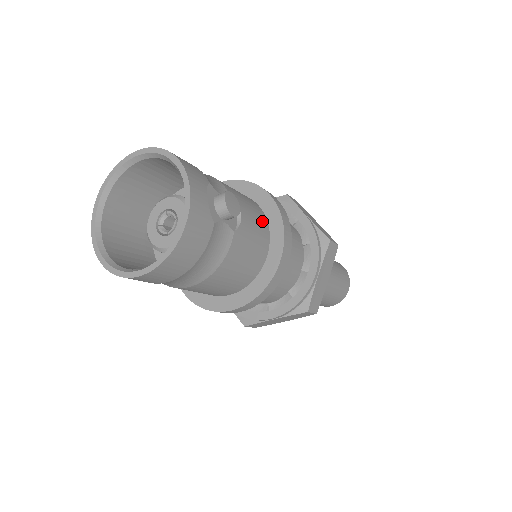
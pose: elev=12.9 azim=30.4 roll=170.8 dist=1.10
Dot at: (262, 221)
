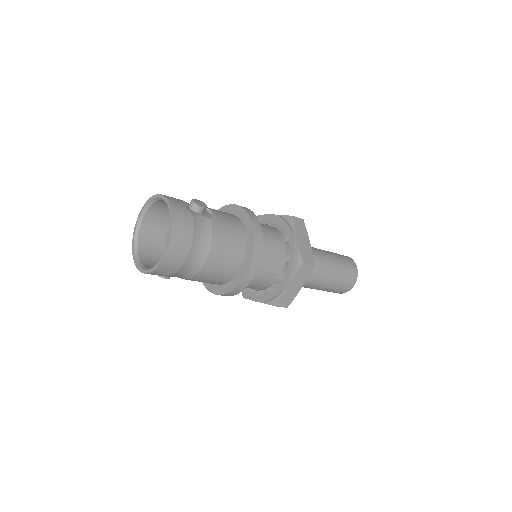
Dot at: (232, 216)
